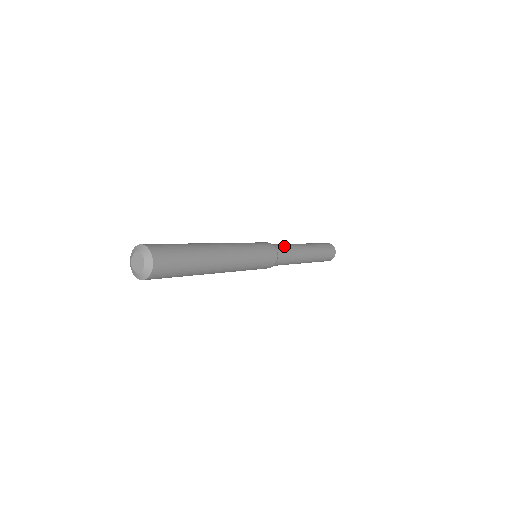
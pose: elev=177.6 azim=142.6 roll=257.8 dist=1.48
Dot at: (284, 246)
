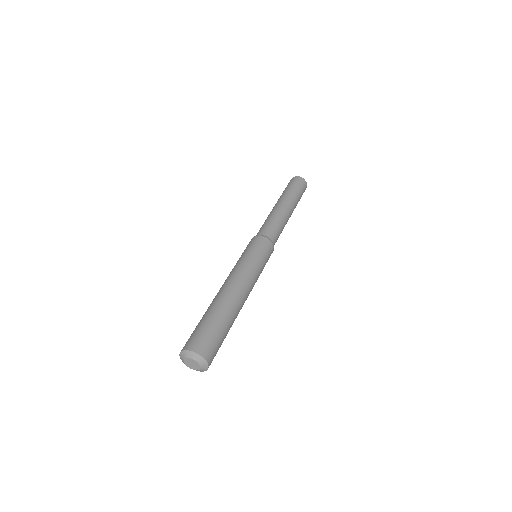
Dot at: (267, 225)
